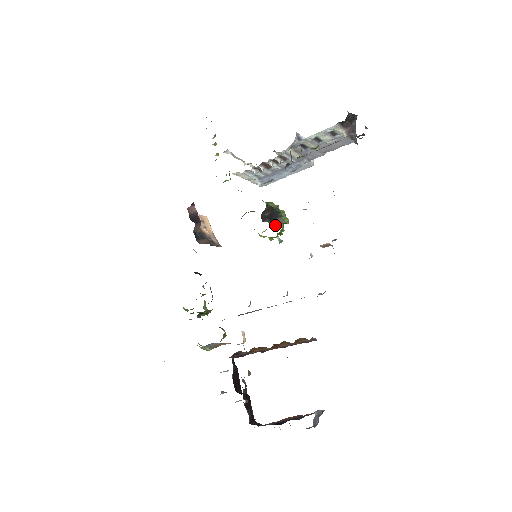
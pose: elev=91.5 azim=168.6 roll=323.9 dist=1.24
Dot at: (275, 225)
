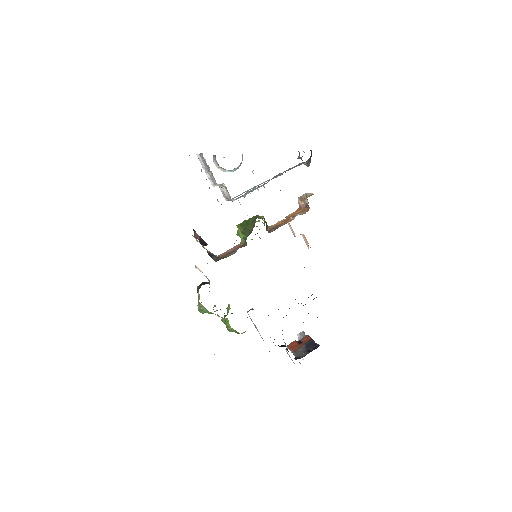
Dot at: occluded
